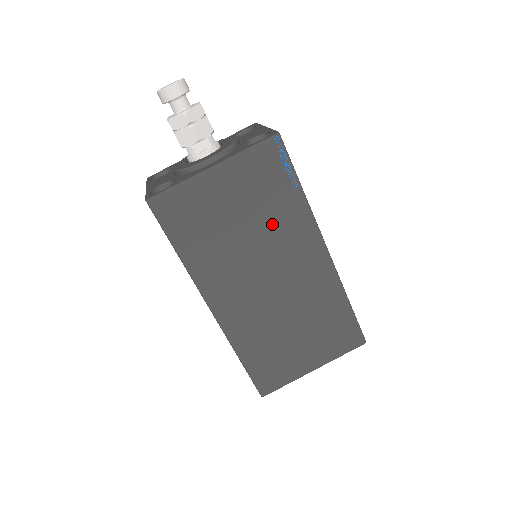
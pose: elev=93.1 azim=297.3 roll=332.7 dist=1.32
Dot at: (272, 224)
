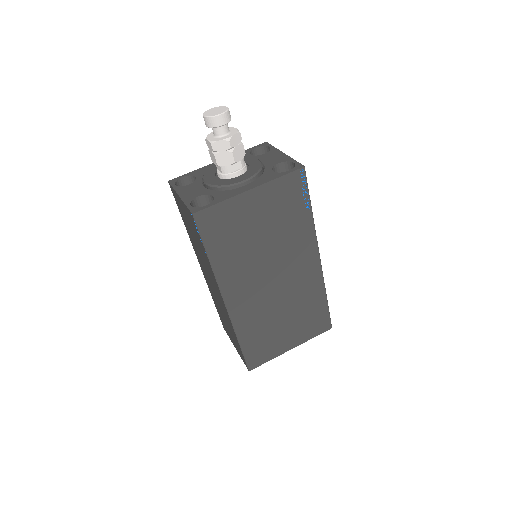
Dot at: (285, 237)
